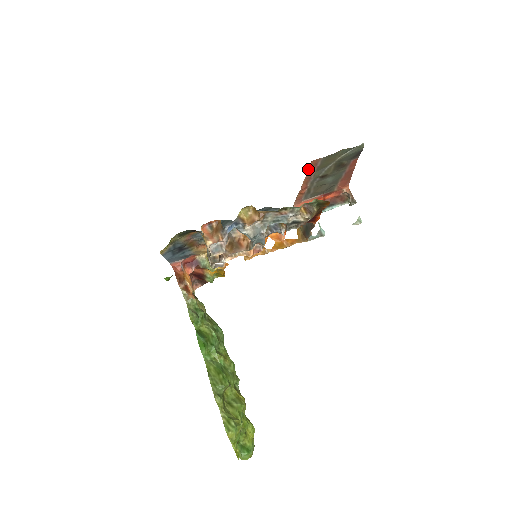
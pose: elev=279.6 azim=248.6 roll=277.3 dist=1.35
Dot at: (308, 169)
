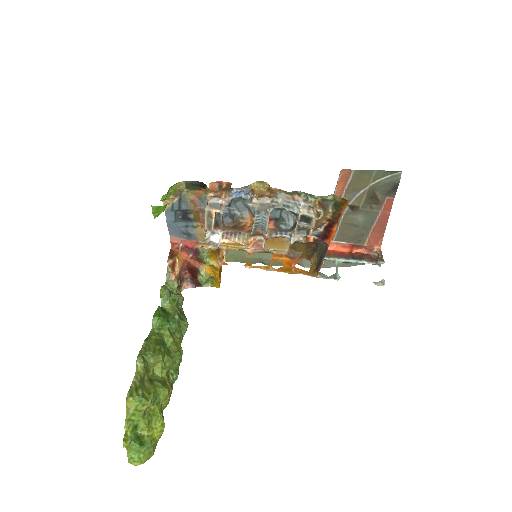
Dot at: (338, 183)
